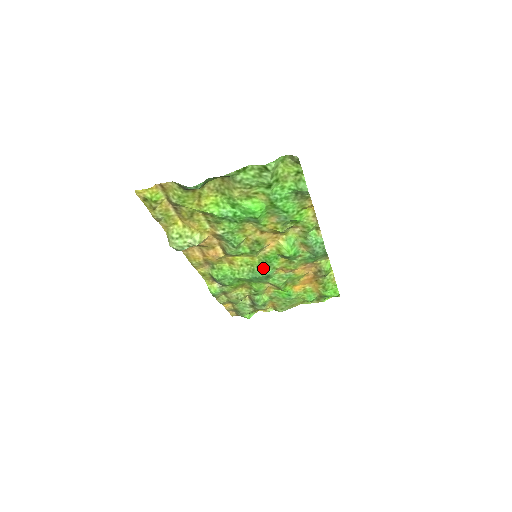
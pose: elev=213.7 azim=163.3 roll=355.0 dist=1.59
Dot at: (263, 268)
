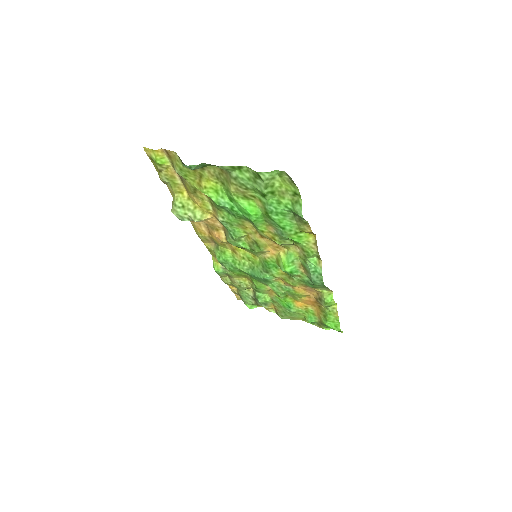
Dot at: (262, 270)
